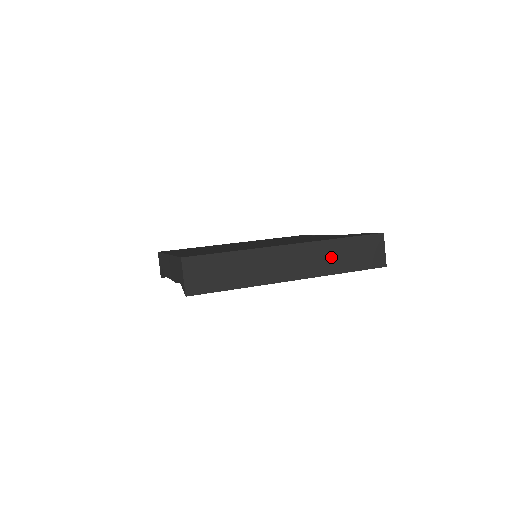
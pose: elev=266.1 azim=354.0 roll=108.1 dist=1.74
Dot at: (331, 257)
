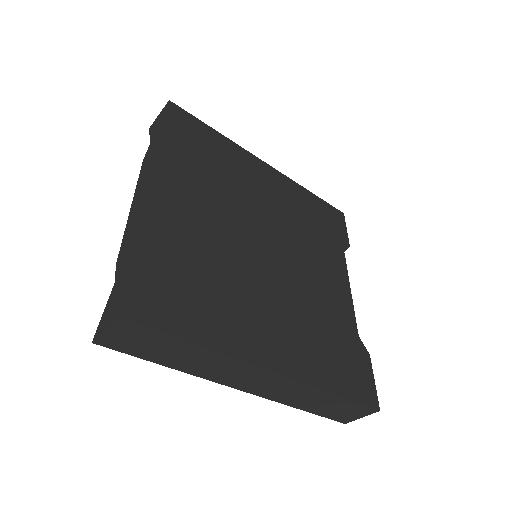
Dot at: (303, 397)
